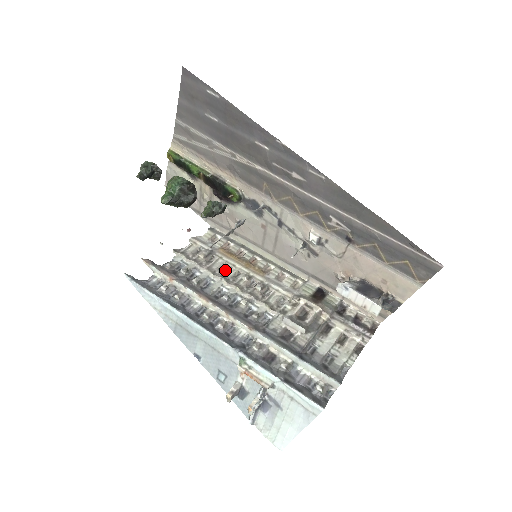
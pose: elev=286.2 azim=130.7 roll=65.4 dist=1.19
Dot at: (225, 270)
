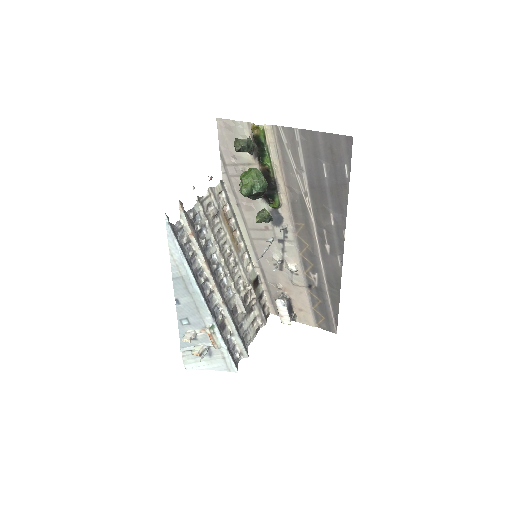
Dot at: (221, 237)
